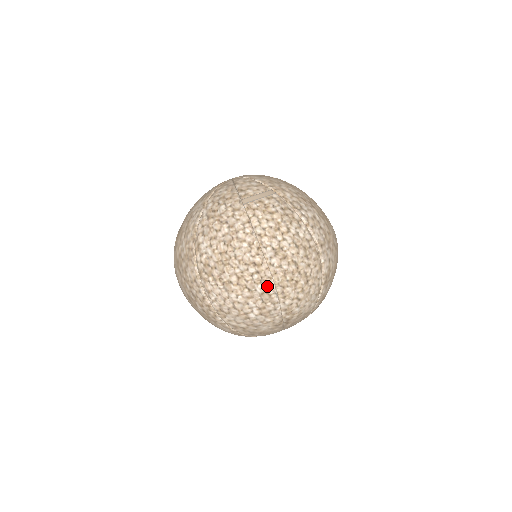
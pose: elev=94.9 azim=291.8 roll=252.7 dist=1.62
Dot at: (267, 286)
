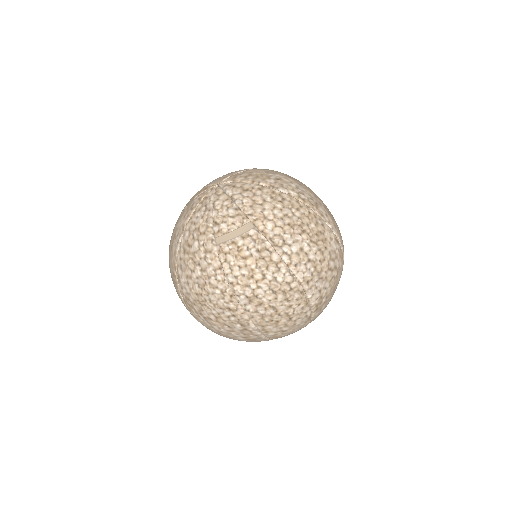
Dot at: (246, 325)
